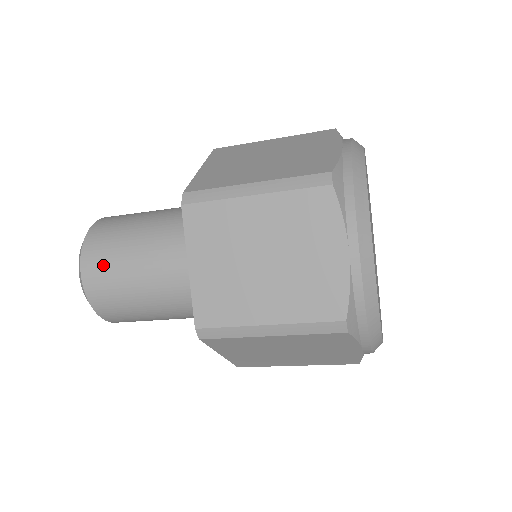
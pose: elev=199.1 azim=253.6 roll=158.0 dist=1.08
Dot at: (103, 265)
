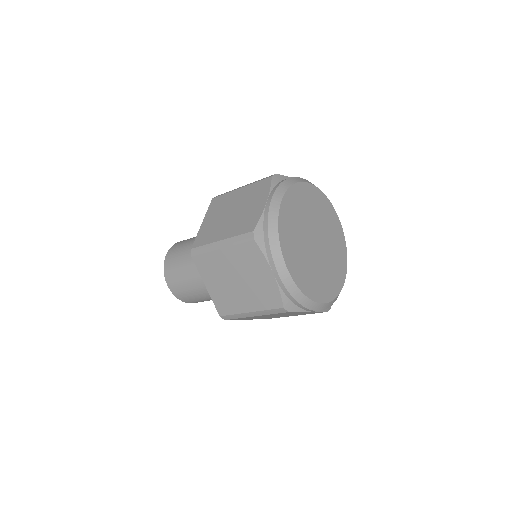
Dot at: (178, 248)
